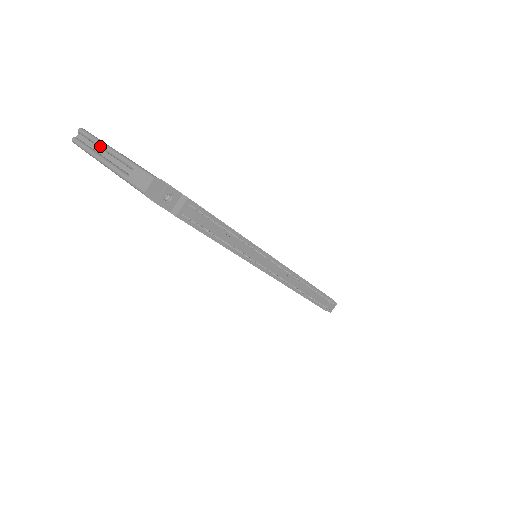
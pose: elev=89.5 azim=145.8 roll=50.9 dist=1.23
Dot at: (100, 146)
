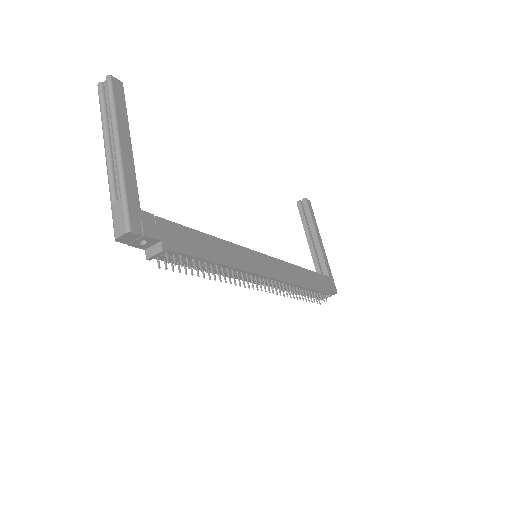
Dot at: (111, 128)
